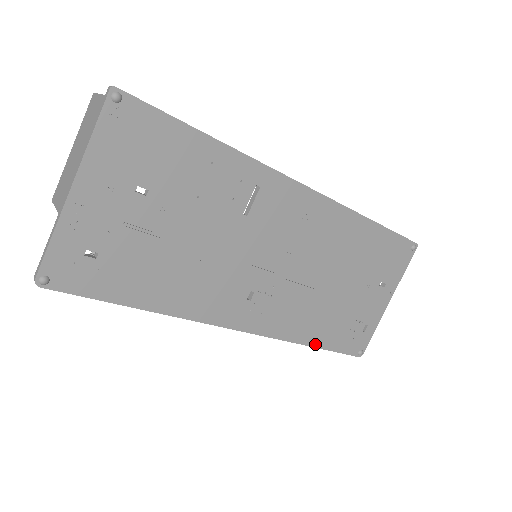
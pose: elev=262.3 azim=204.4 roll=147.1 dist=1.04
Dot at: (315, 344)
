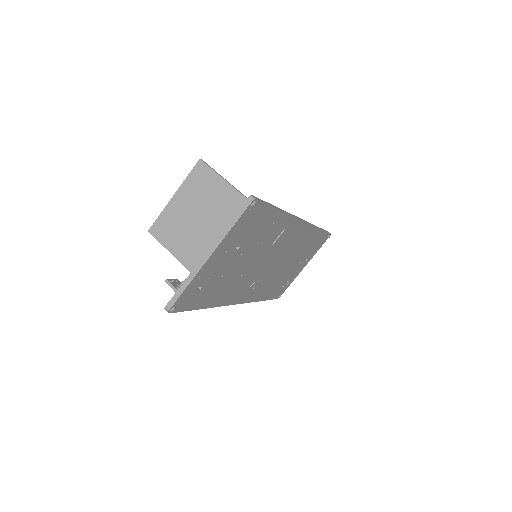
Dot at: (264, 299)
